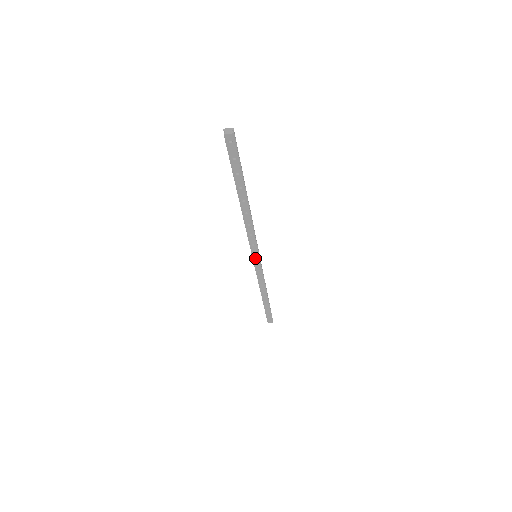
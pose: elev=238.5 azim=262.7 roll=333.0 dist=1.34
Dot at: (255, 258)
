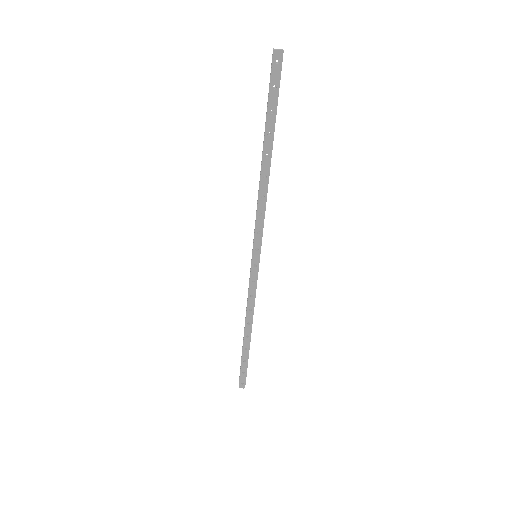
Dot at: (255, 257)
